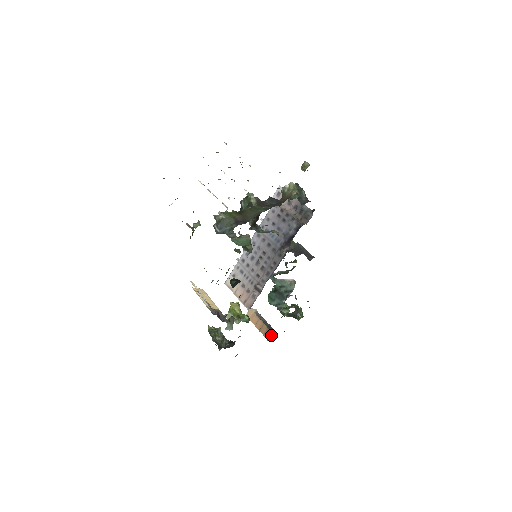
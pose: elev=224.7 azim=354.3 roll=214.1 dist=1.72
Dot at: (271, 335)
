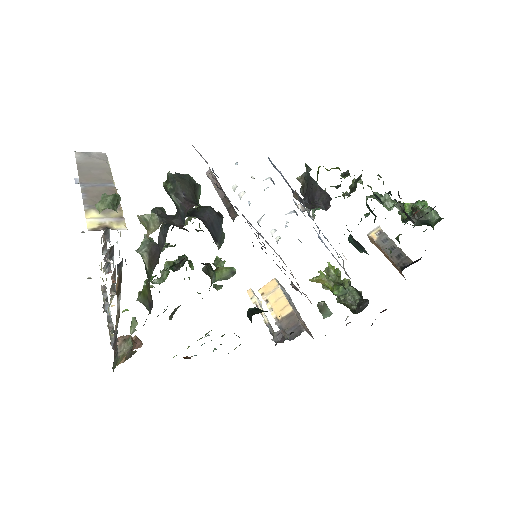
Dot at: occluded
